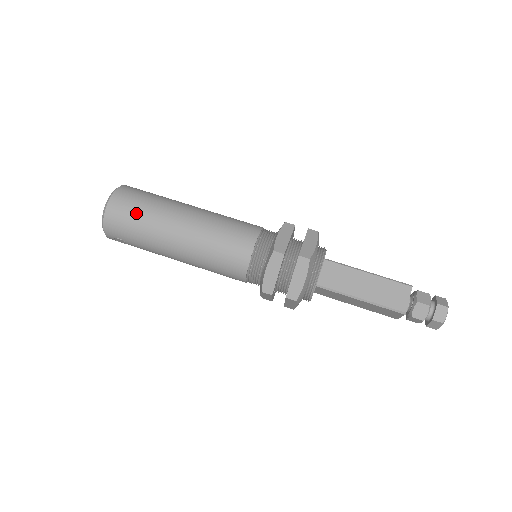
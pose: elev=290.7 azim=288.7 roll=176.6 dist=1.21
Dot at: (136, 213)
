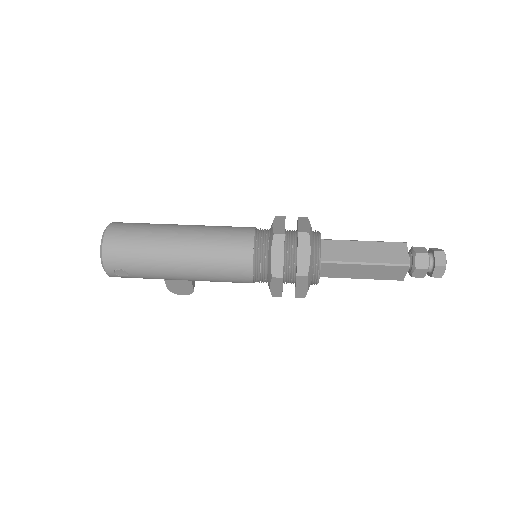
Dot at: (134, 237)
